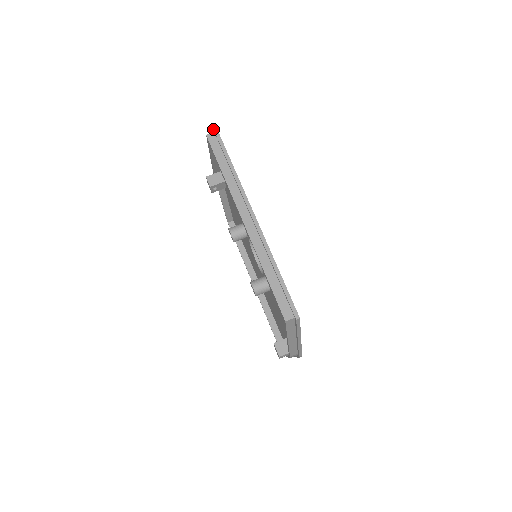
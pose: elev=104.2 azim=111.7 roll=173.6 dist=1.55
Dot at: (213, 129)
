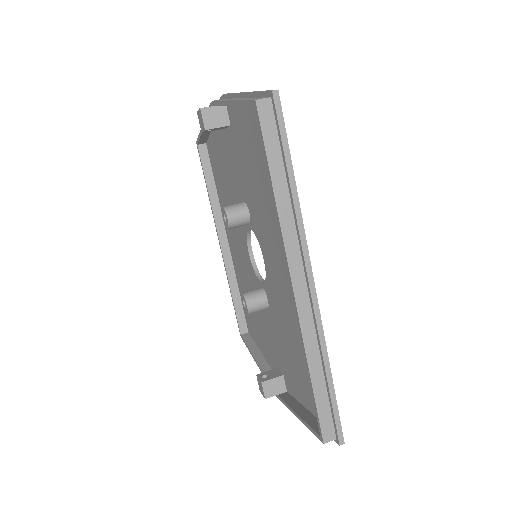
Dot at: (272, 93)
